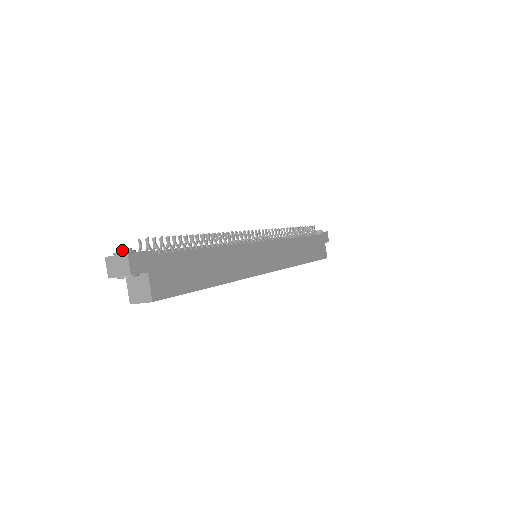
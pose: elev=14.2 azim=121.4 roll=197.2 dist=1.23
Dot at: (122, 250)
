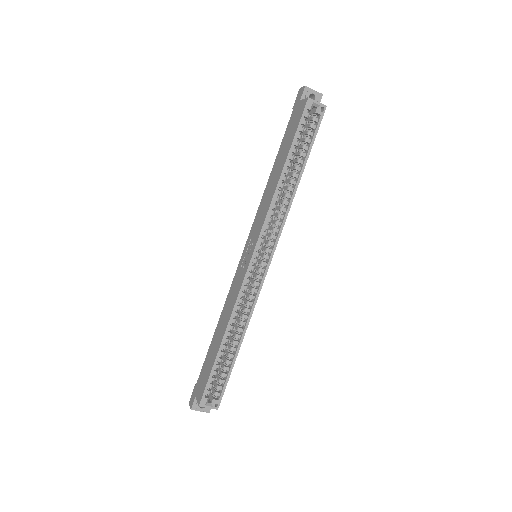
Dot at: (309, 97)
